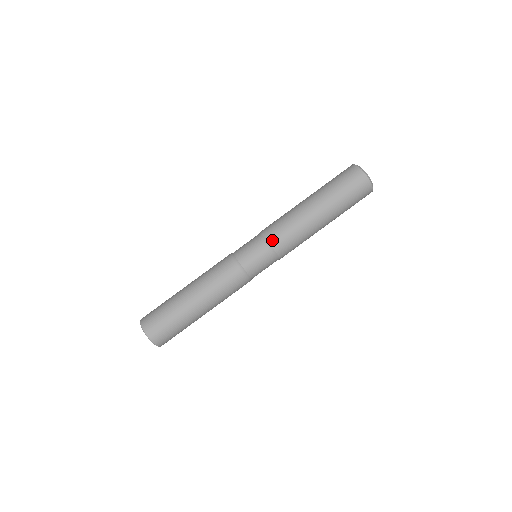
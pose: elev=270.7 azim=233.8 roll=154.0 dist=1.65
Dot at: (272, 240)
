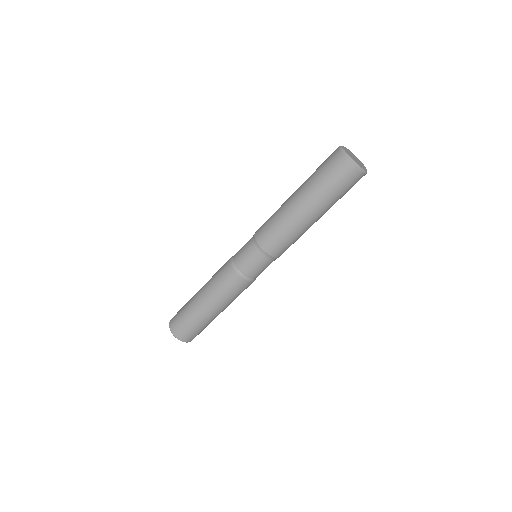
Dot at: (273, 253)
